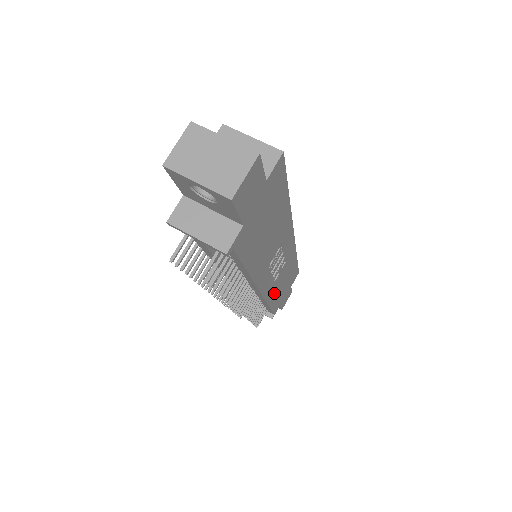
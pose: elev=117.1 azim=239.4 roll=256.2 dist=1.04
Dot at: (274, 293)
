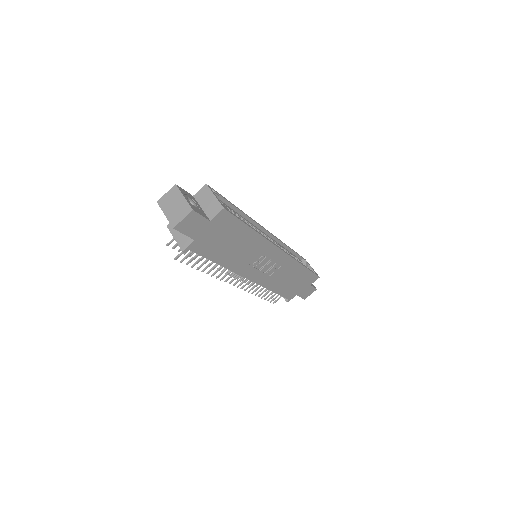
Dot at: (276, 284)
